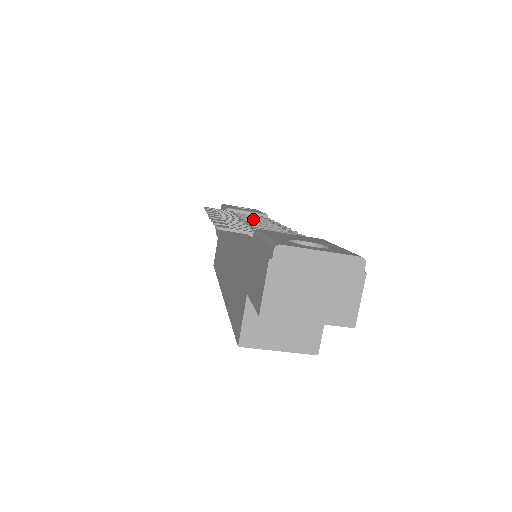
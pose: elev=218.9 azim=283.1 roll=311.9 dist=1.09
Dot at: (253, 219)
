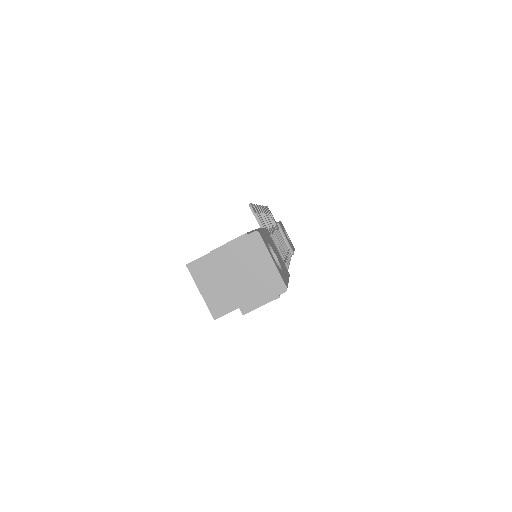
Dot at: (280, 240)
